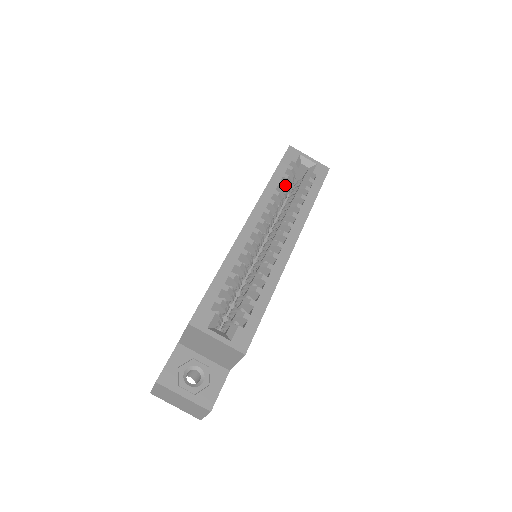
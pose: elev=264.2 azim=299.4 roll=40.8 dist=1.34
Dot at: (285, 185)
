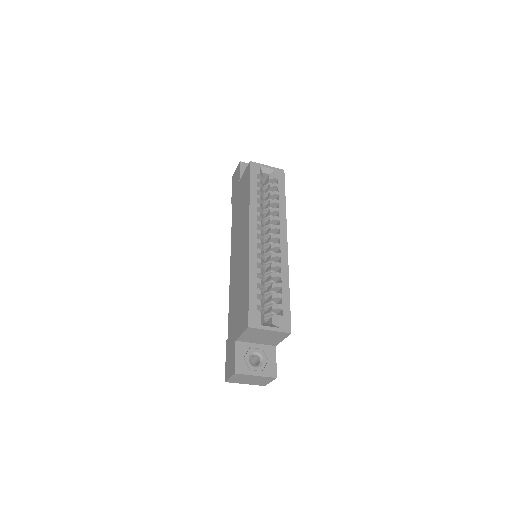
Dot at: occluded
